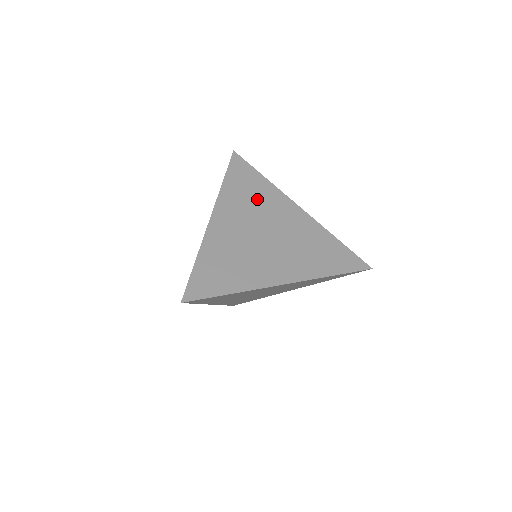
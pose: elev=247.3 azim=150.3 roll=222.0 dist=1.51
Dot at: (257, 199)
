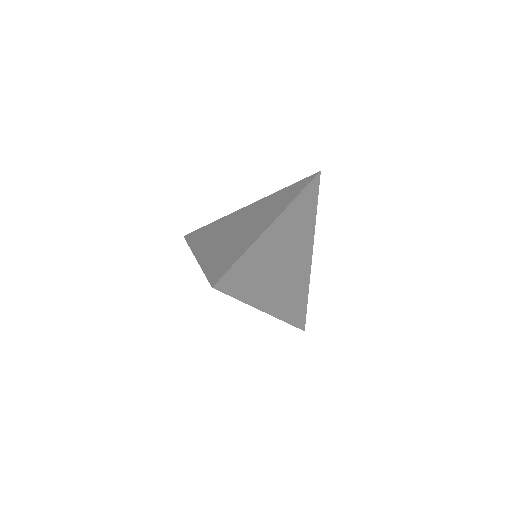
Dot at: (217, 229)
